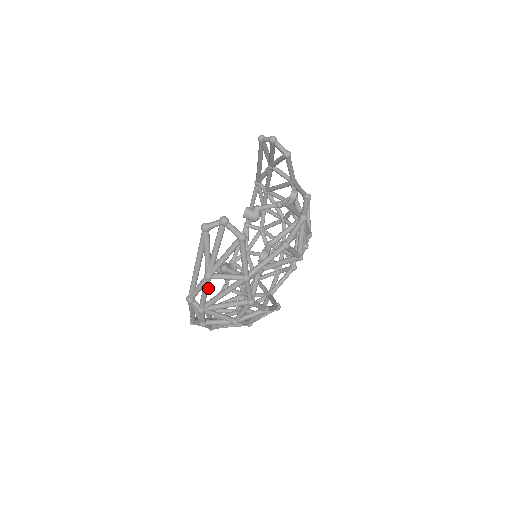
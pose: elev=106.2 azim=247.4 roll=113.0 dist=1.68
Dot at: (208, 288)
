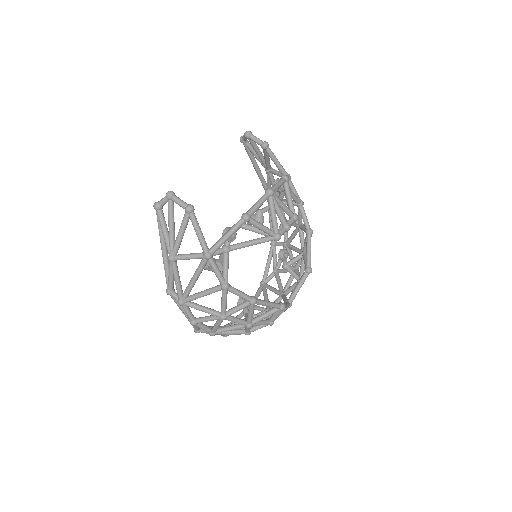
Dot at: (177, 273)
